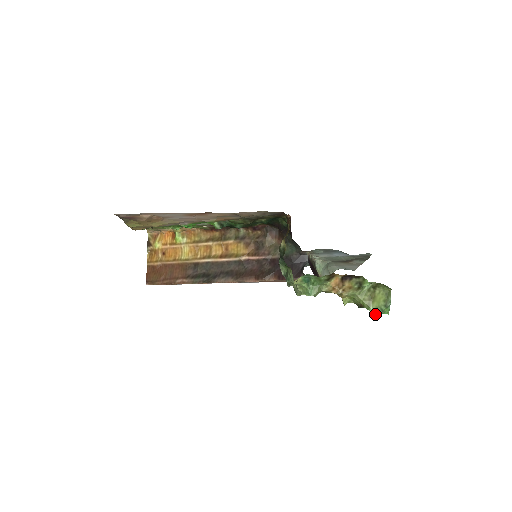
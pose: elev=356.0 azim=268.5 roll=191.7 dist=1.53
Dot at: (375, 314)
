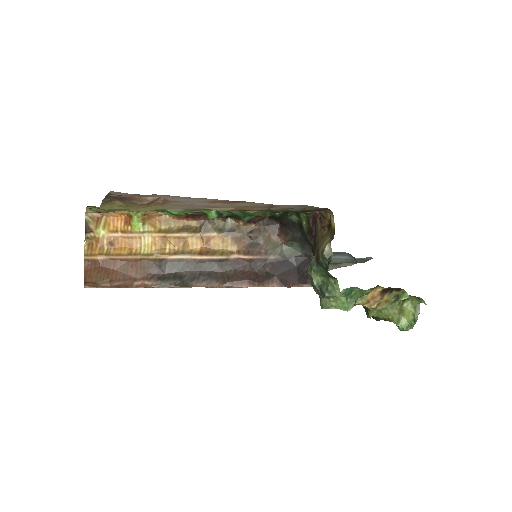
Dot at: (405, 330)
